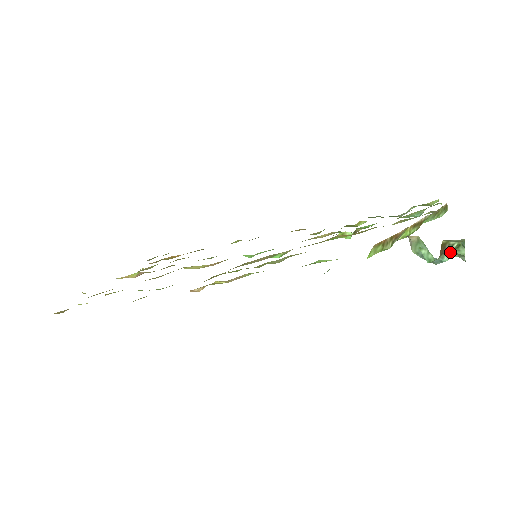
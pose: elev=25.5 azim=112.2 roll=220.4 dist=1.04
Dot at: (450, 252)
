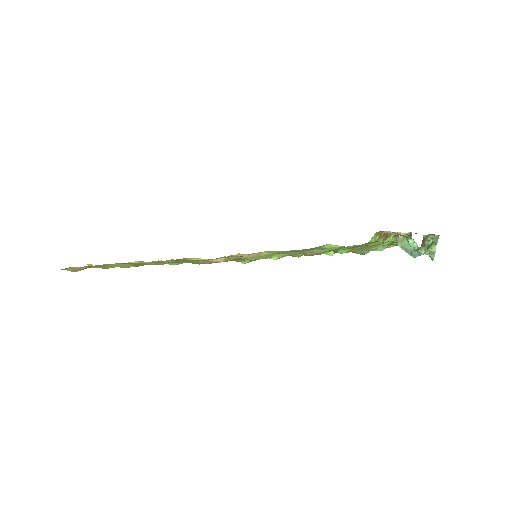
Dot at: (426, 247)
